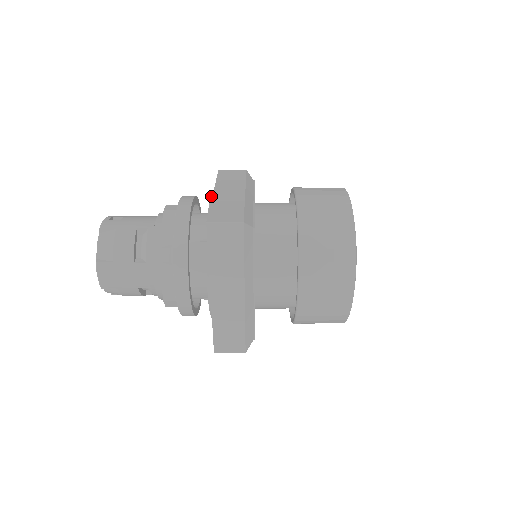
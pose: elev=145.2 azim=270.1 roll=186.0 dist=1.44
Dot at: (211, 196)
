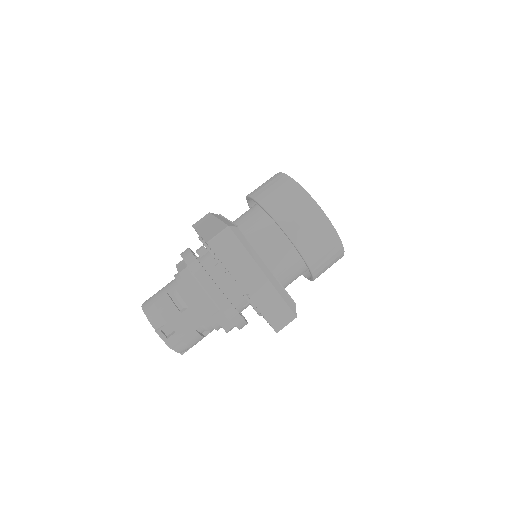
Dot at: (238, 288)
